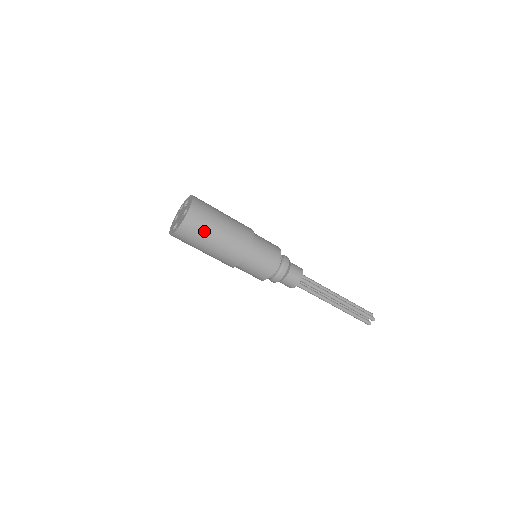
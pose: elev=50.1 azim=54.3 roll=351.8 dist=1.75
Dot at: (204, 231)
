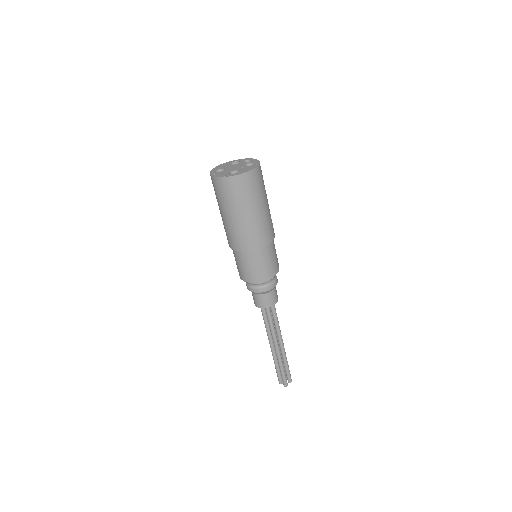
Dot at: (229, 202)
